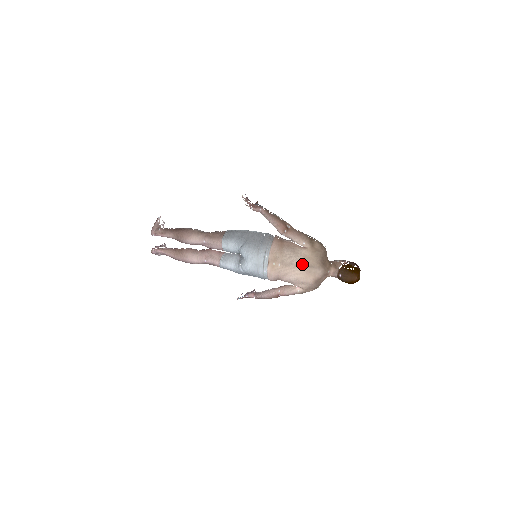
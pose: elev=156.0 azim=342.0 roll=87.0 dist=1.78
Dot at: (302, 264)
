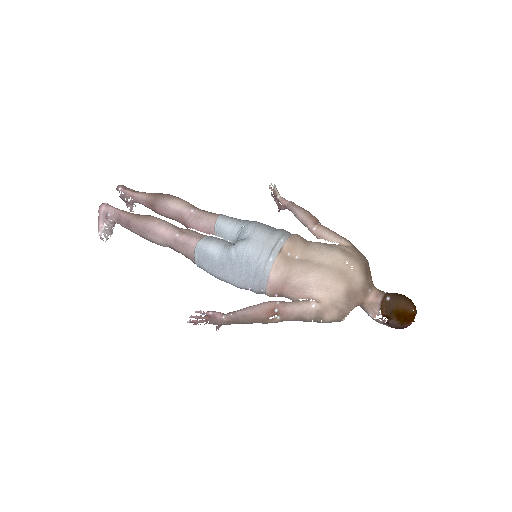
Dot at: (336, 257)
